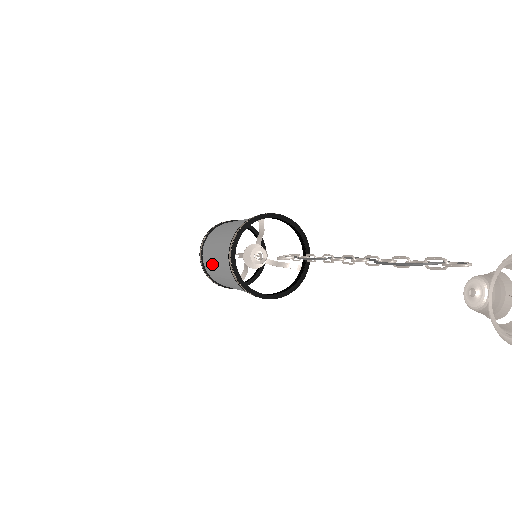
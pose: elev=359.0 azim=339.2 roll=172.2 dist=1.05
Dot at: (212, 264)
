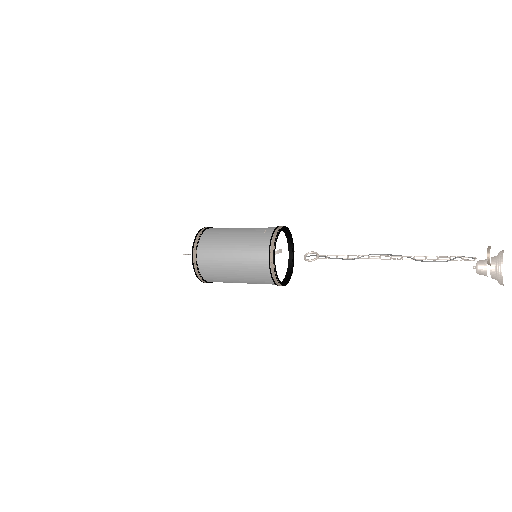
Dot at: (225, 275)
